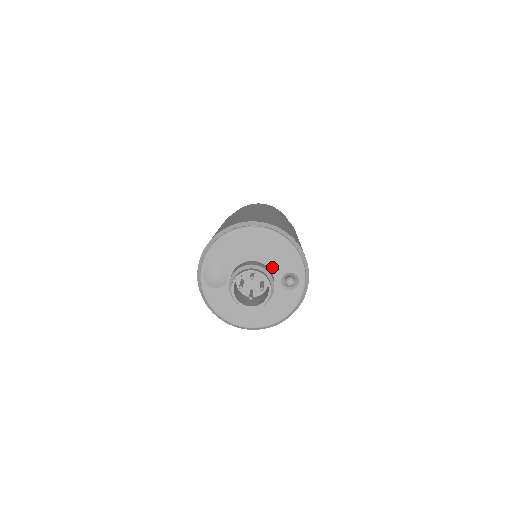
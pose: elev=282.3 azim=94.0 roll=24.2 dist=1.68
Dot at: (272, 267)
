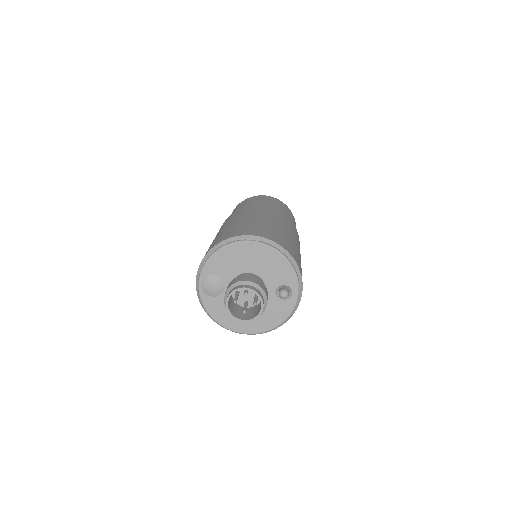
Dot at: (267, 279)
